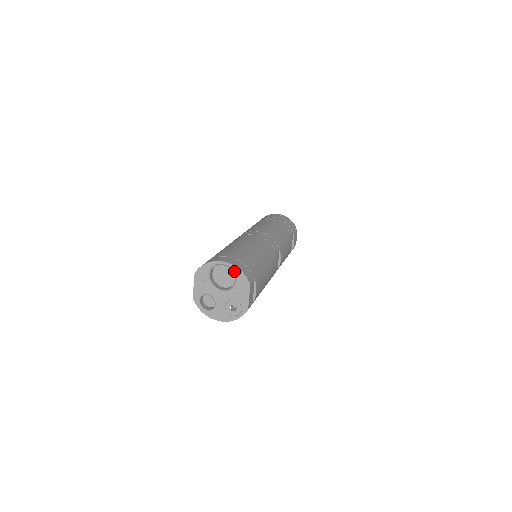
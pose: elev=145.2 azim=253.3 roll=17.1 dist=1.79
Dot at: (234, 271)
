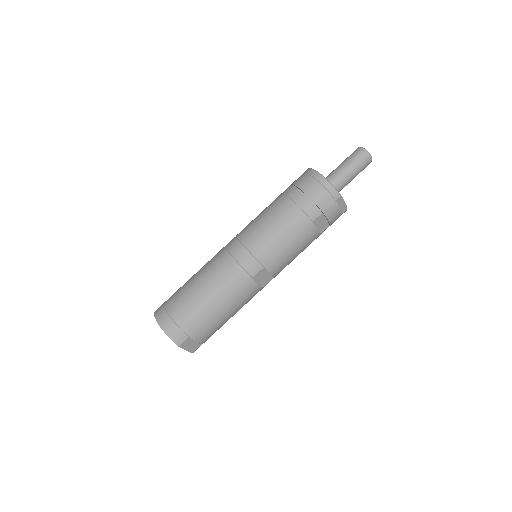
Dot at: (166, 332)
